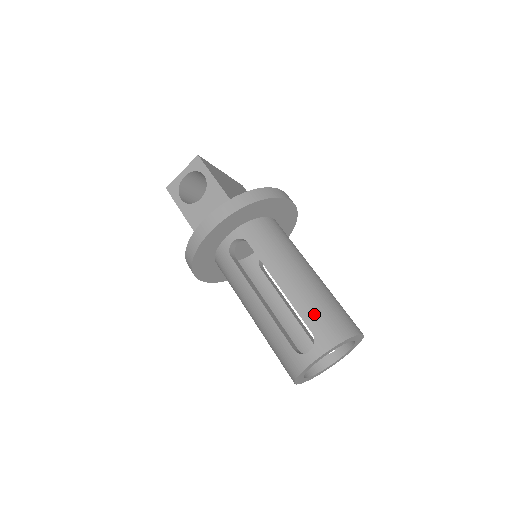
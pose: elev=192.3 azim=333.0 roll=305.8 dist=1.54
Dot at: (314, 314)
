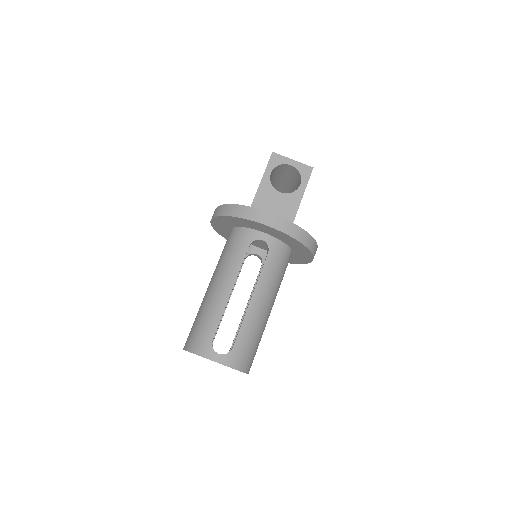
Dot at: (246, 339)
